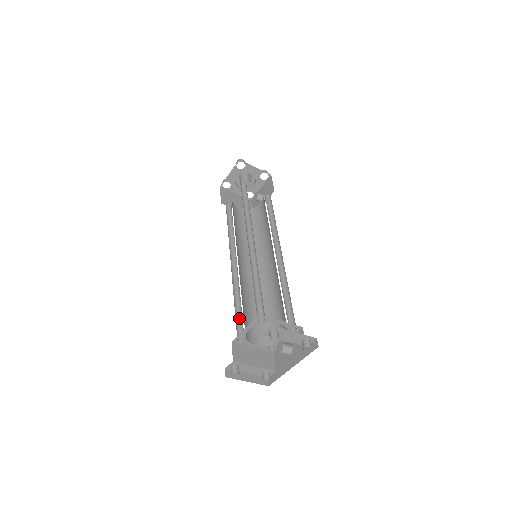
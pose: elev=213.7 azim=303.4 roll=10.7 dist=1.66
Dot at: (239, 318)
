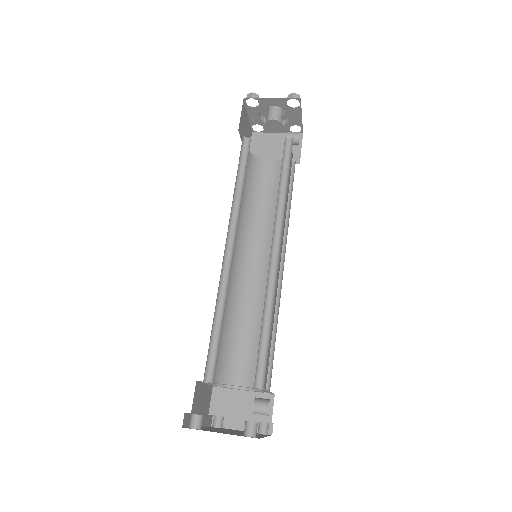
Dot at: occluded
